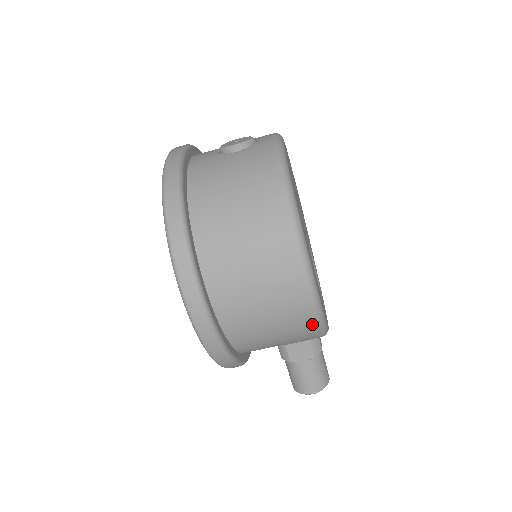
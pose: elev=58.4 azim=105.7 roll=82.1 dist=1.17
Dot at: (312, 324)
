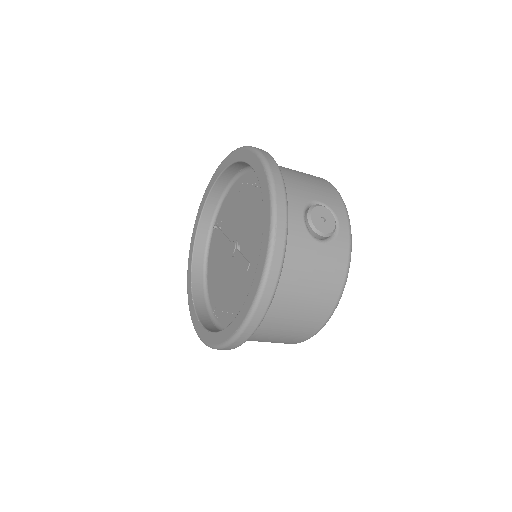
Dot at: occluded
